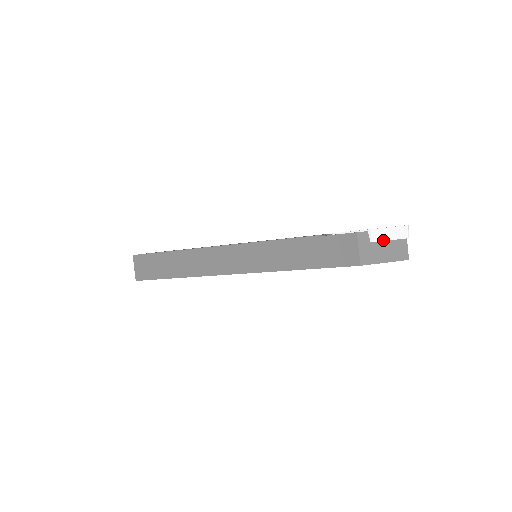
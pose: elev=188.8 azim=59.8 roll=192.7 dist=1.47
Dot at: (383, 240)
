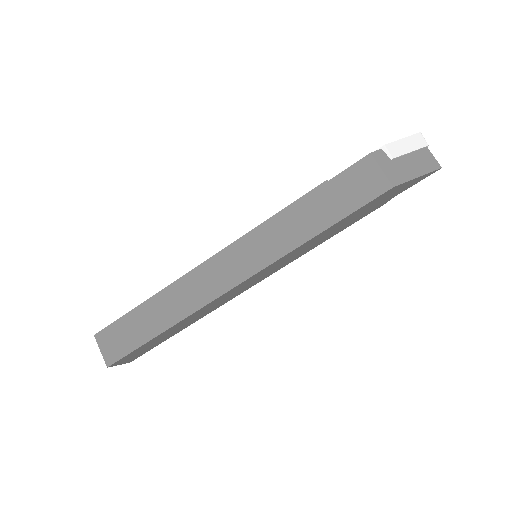
Dot at: (403, 154)
